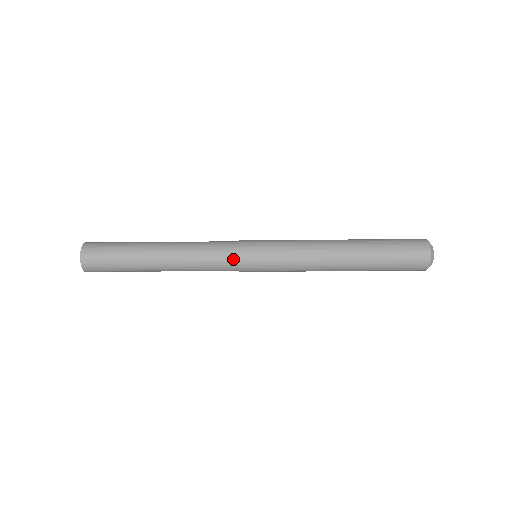
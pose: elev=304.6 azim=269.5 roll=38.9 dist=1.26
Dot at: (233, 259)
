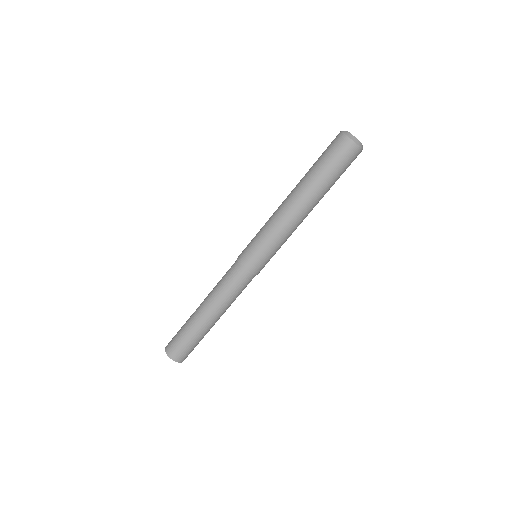
Dot at: occluded
